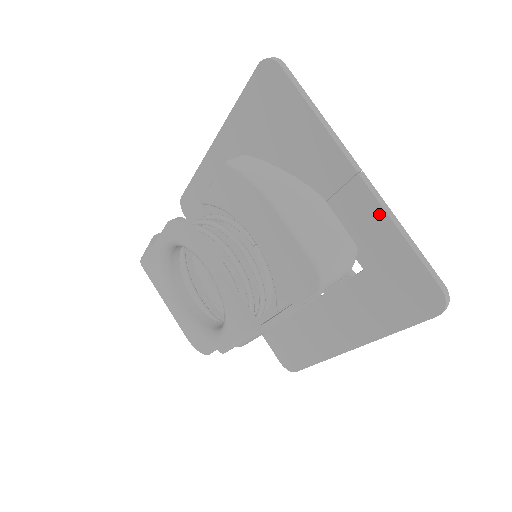
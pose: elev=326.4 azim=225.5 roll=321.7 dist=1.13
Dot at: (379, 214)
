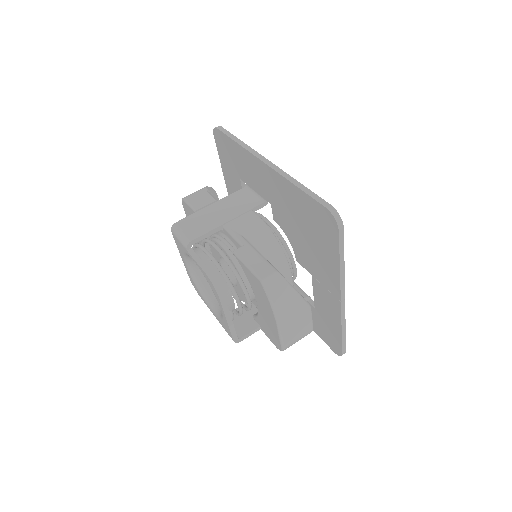
Dot at: (338, 317)
